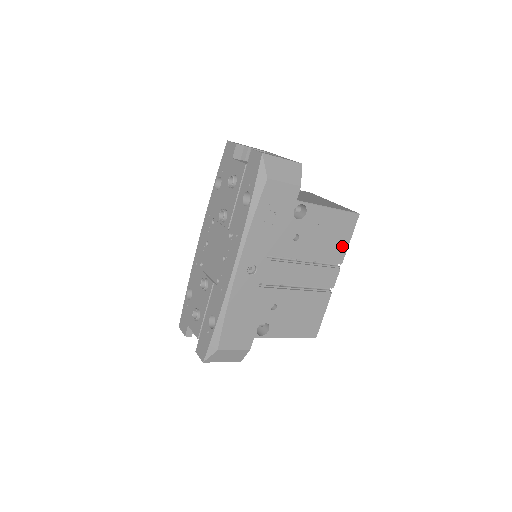
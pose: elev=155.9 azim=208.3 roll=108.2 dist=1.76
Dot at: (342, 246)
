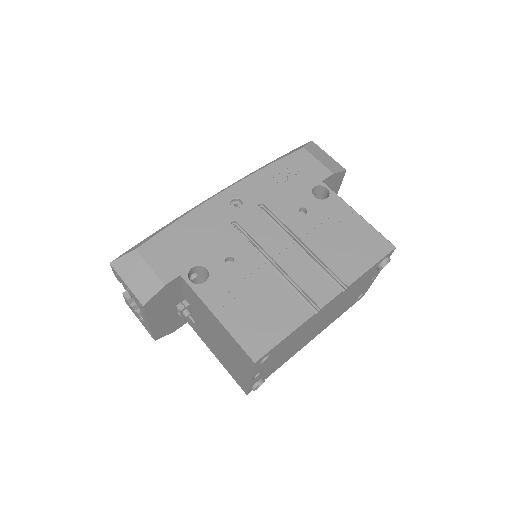
Dot at: (357, 265)
